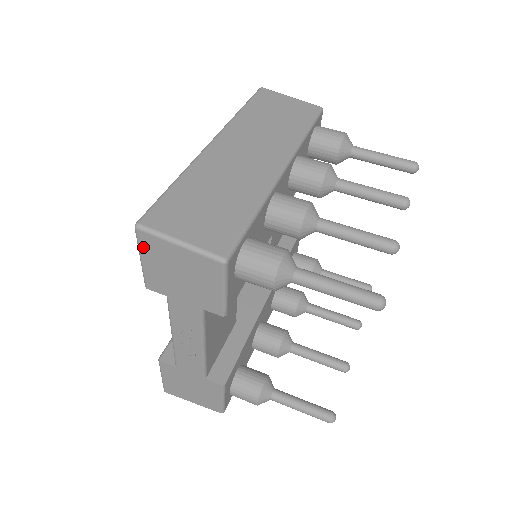
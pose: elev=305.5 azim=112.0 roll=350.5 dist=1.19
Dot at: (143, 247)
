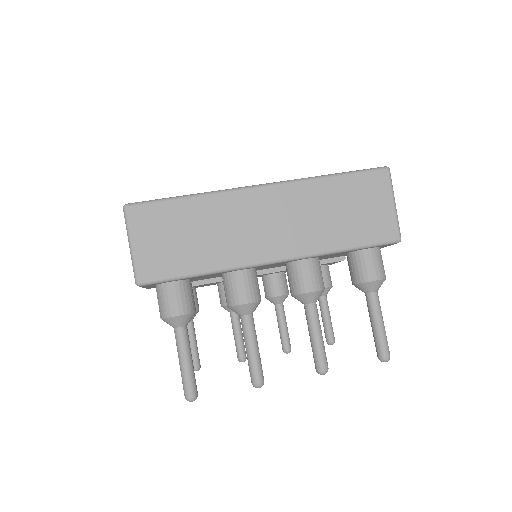
Dot at: occluded
